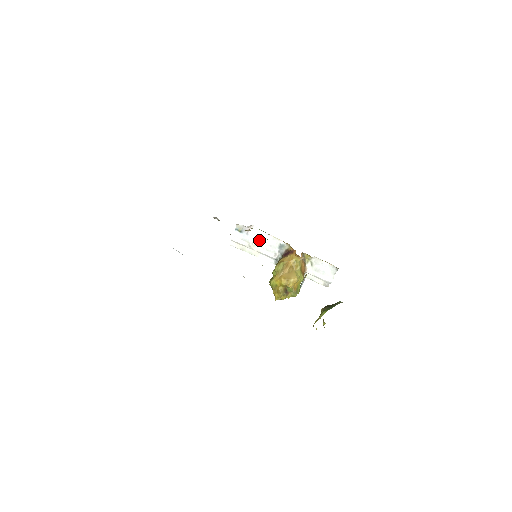
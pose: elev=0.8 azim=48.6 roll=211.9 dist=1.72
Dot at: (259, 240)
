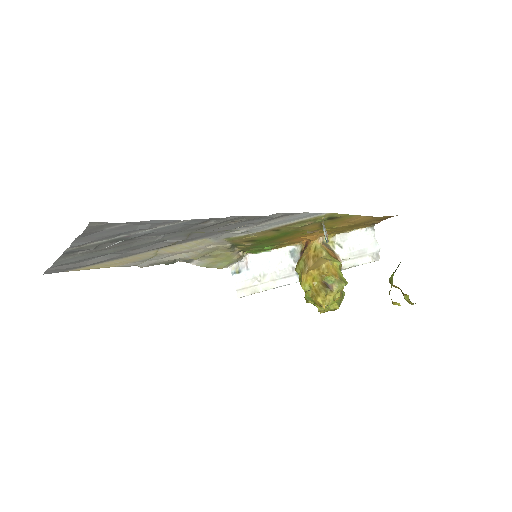
Dot at: (265, 266)
